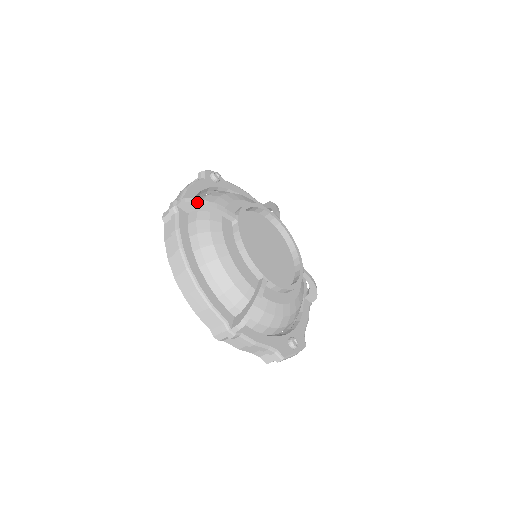
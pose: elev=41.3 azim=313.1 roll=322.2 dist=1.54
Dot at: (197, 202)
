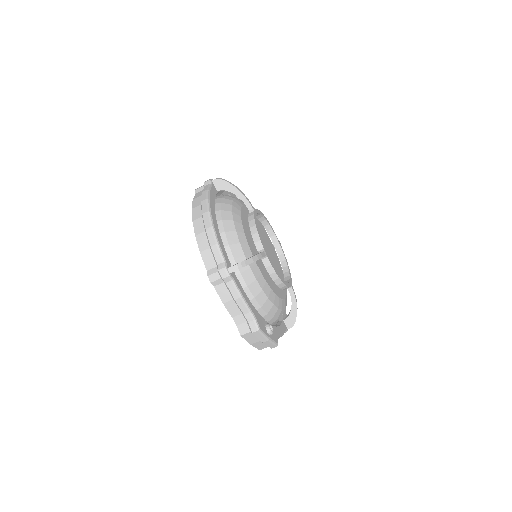
Dot at: (229, 182)
